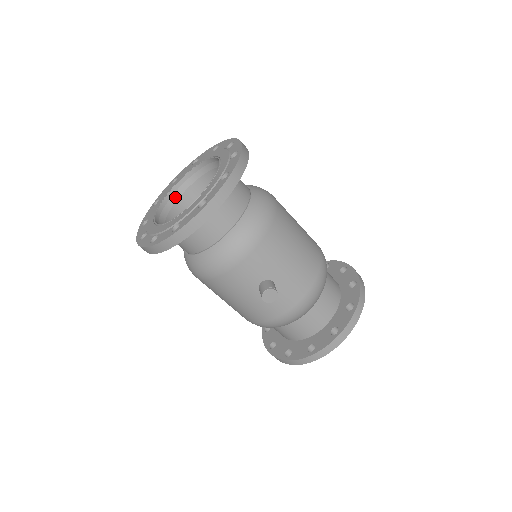
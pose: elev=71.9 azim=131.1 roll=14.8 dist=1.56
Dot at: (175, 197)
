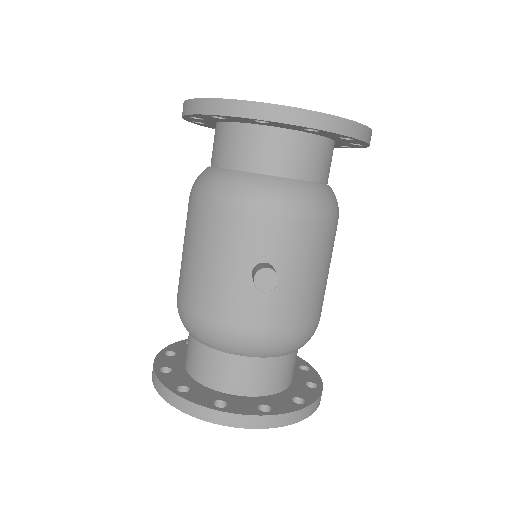
Dot at: occluded
